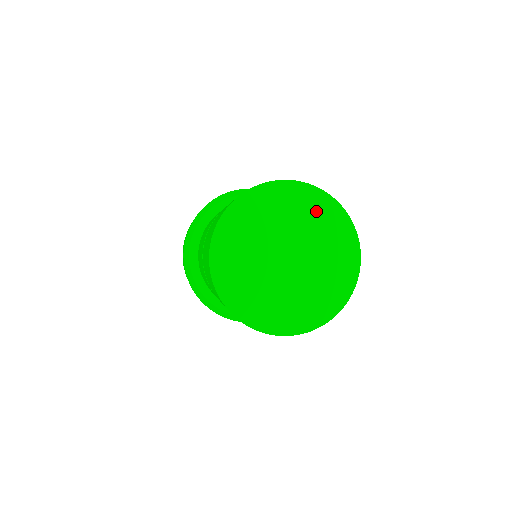
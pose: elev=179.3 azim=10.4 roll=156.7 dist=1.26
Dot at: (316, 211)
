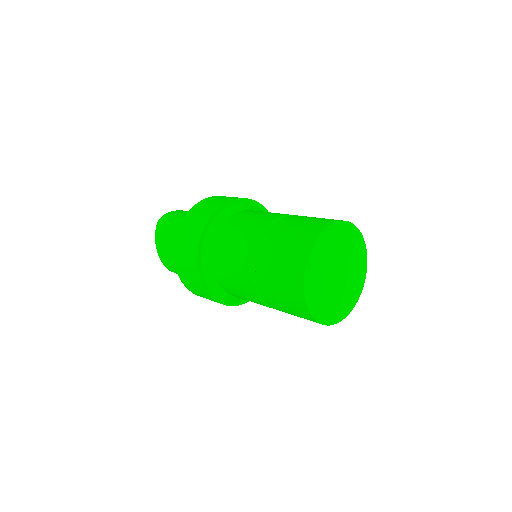
Dot at: (349, 237)
